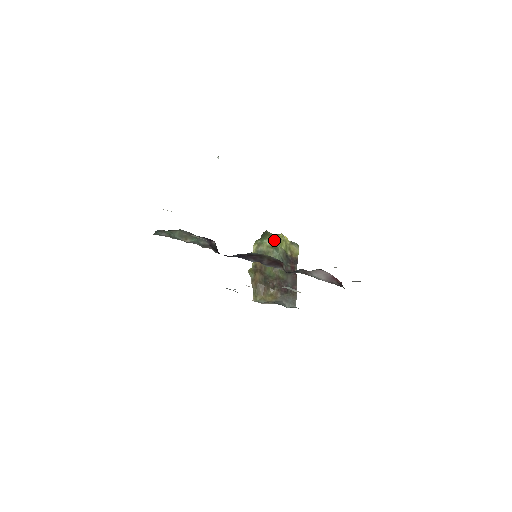
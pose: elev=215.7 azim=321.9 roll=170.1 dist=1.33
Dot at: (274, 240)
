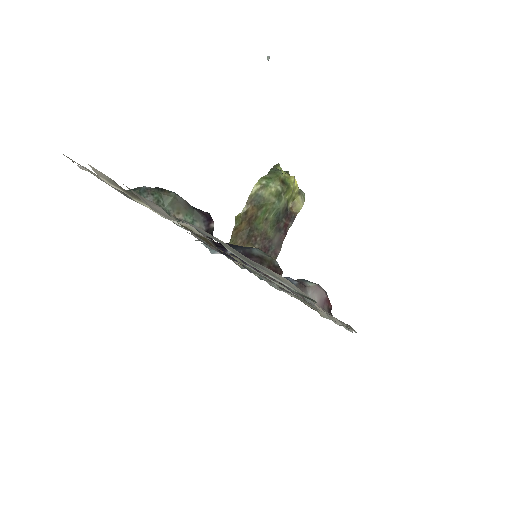
Dot at: (282, 188)
